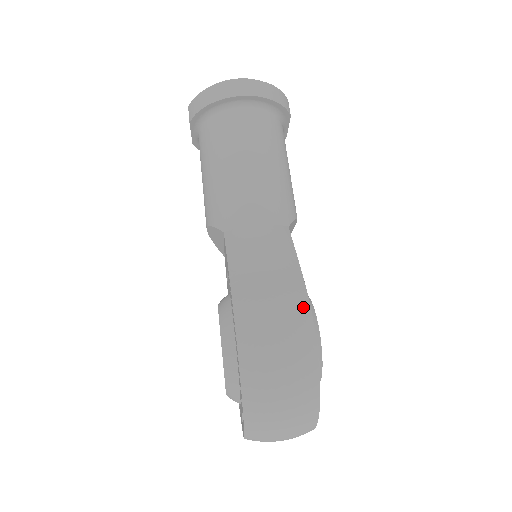
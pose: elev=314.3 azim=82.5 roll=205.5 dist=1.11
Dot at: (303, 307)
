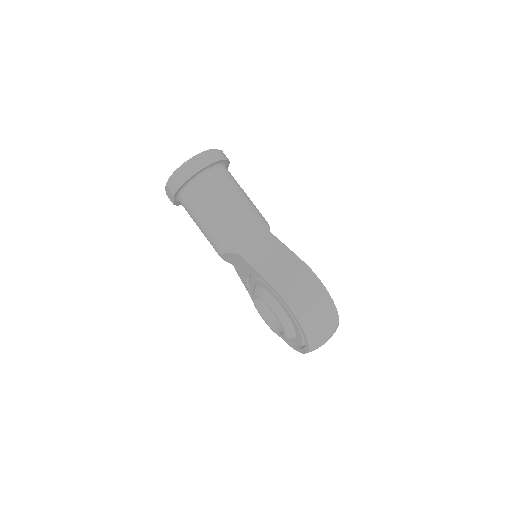
Dot at: (310, 274)
